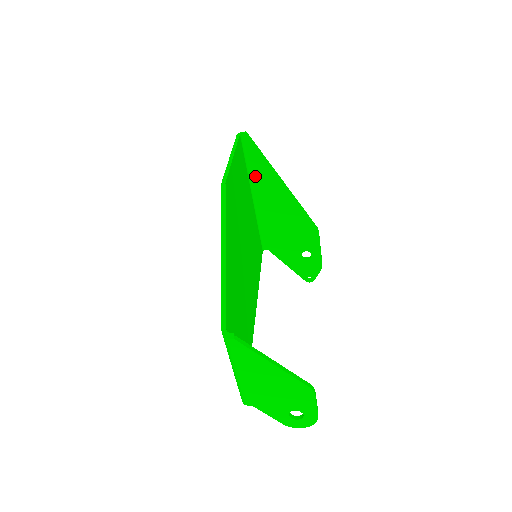
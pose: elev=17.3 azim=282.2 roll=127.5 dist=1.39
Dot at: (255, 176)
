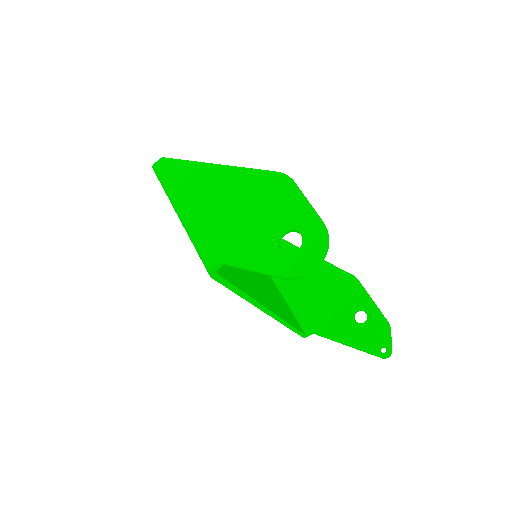
Dot at: occluded
